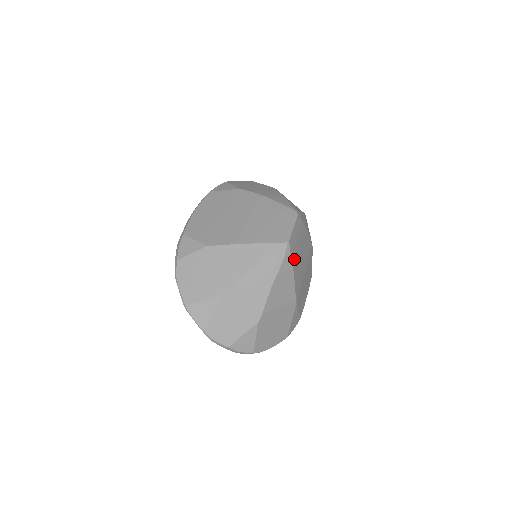
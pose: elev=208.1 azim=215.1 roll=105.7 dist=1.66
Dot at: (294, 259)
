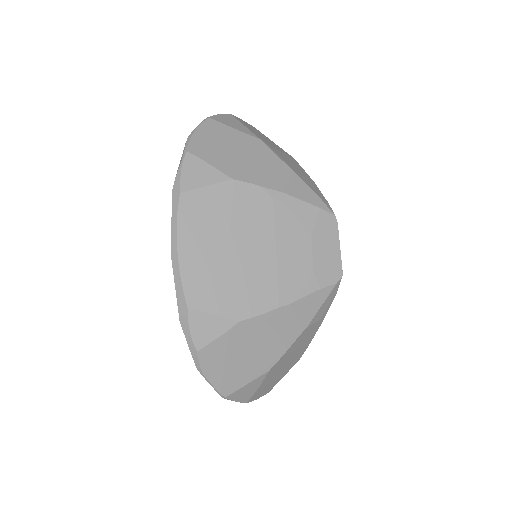
Dot at: occluded
